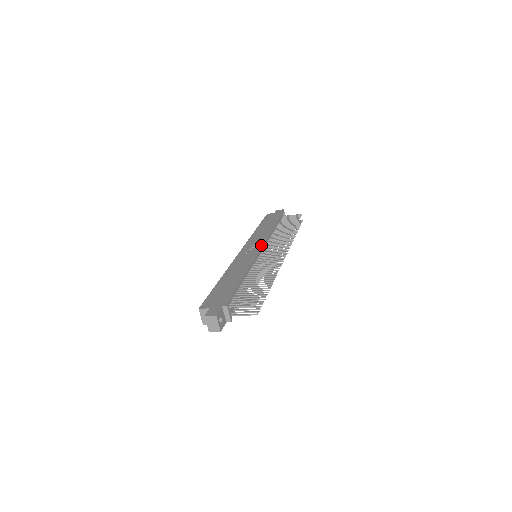
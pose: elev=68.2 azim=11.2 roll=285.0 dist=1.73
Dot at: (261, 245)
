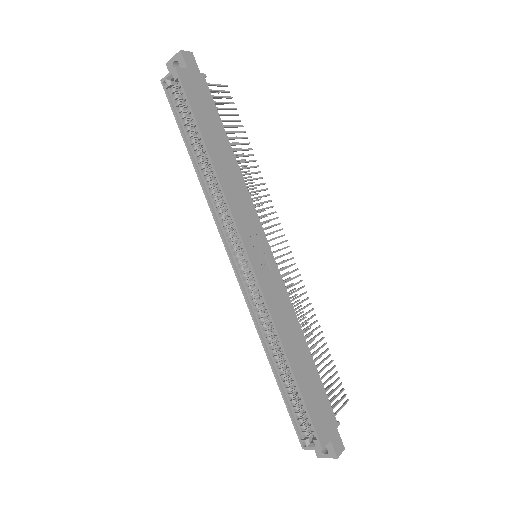
Dot at: (265, 236)
